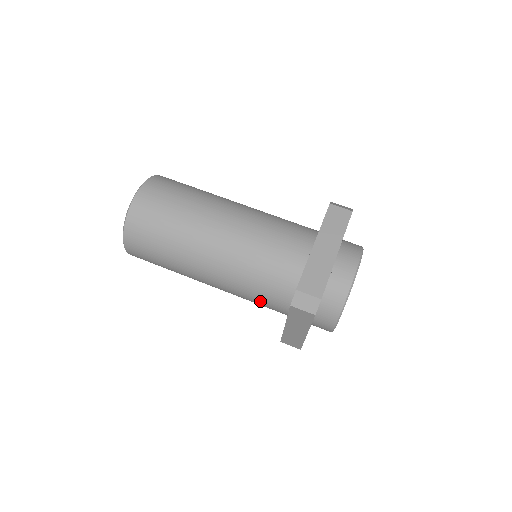
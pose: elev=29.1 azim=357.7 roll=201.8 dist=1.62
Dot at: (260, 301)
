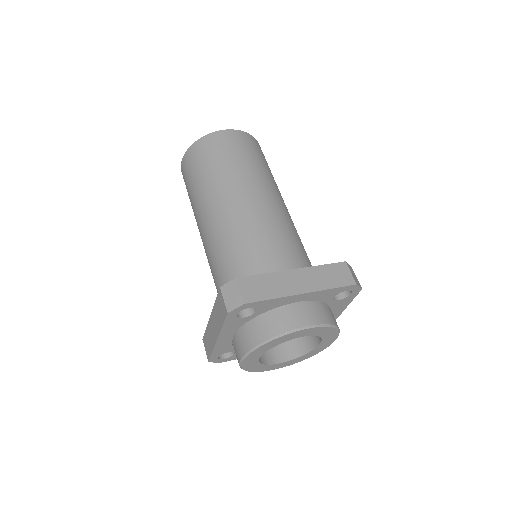
Dot at: (217, 283)
